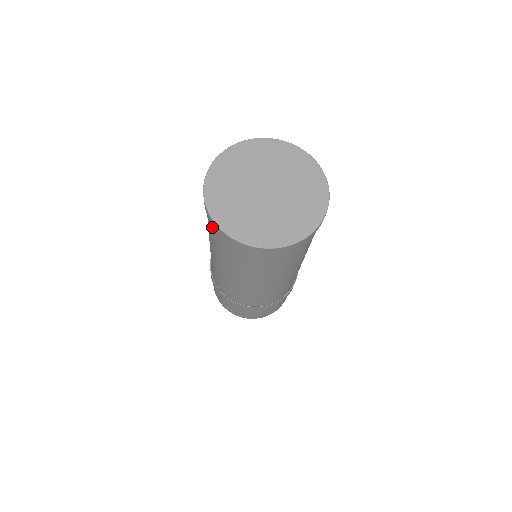
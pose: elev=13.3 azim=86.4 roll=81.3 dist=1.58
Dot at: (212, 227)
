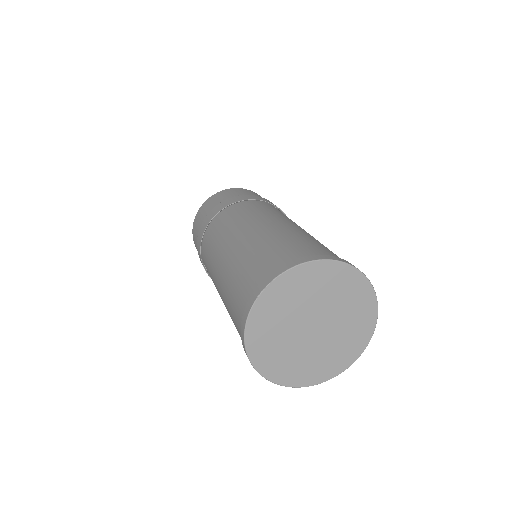
Dot at: occluded
